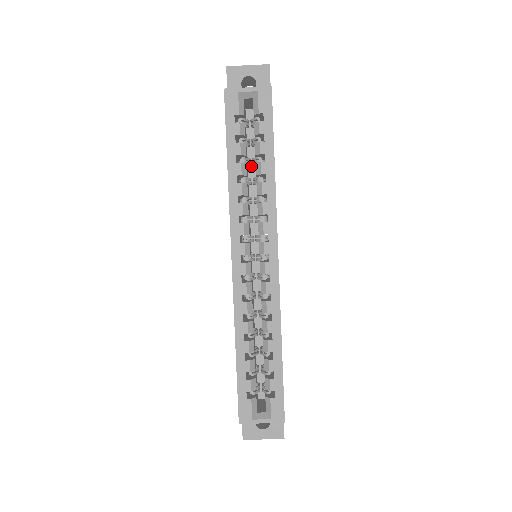
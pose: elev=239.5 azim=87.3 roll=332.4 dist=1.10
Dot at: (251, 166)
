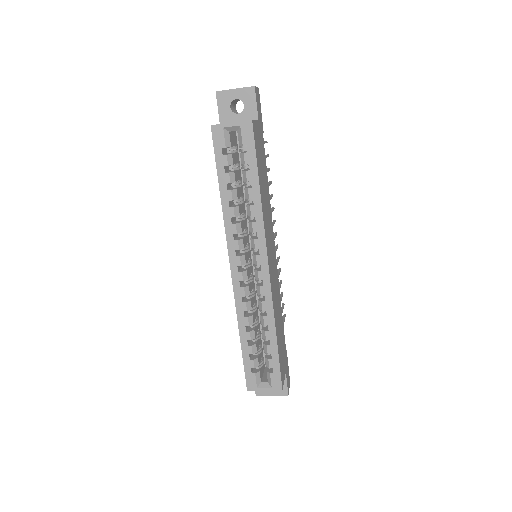
Dot at: occluded
